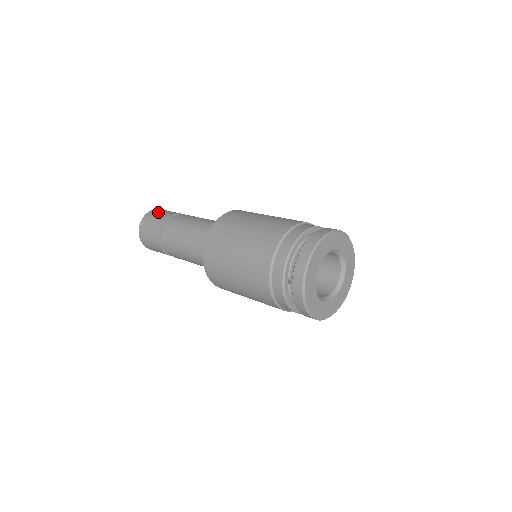
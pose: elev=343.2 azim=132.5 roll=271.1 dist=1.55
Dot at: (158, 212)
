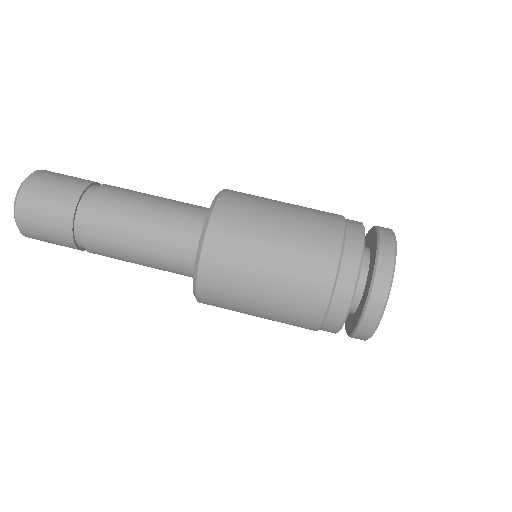
Dot at: (37, 209)
